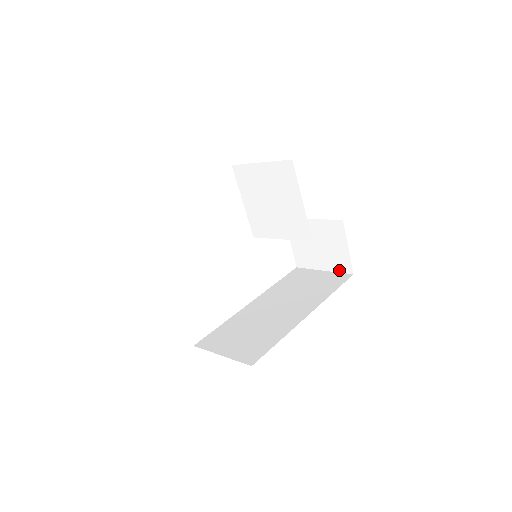
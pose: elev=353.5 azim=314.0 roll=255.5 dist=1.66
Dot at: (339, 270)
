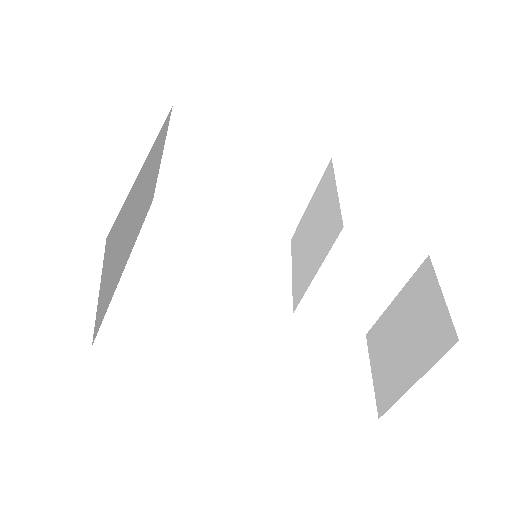
Dot at: (436, 356)
